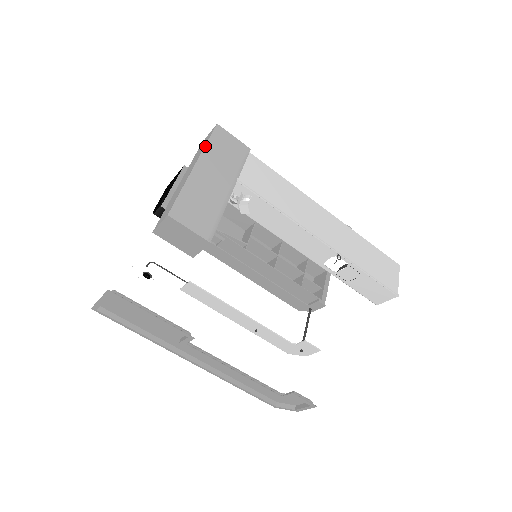
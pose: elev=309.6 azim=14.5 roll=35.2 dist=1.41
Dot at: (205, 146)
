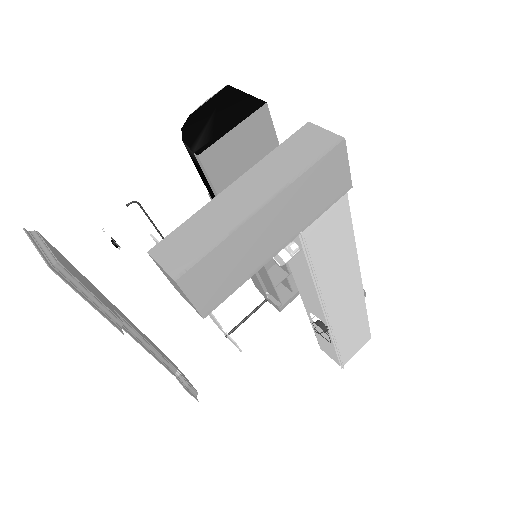
Dot at: (301, 175)
